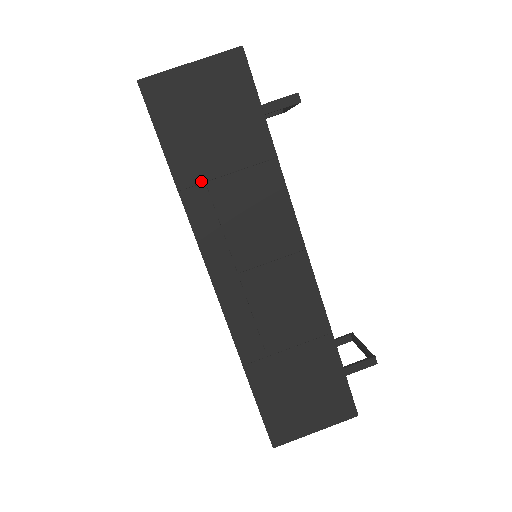
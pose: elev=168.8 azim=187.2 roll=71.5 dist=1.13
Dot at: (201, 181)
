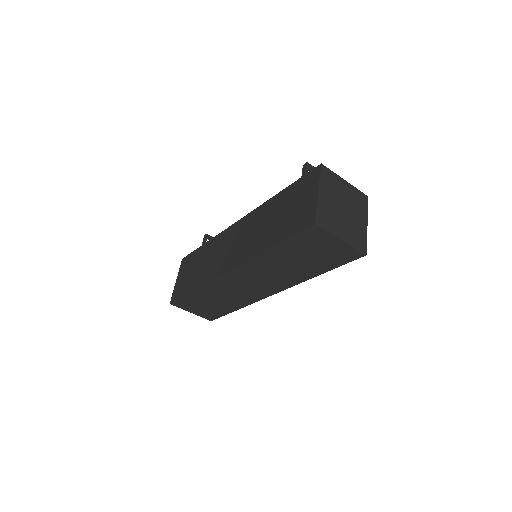
Dot at: (199, 277)
